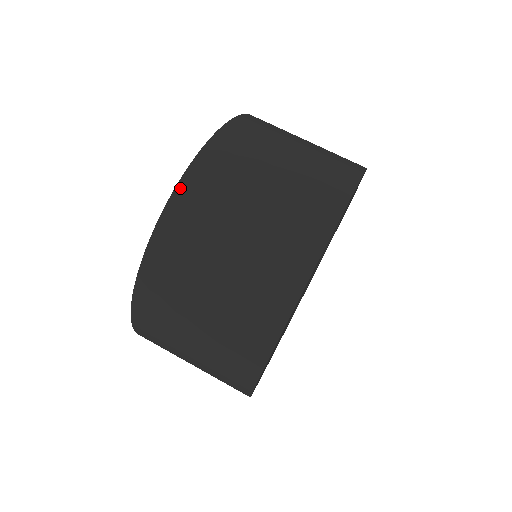
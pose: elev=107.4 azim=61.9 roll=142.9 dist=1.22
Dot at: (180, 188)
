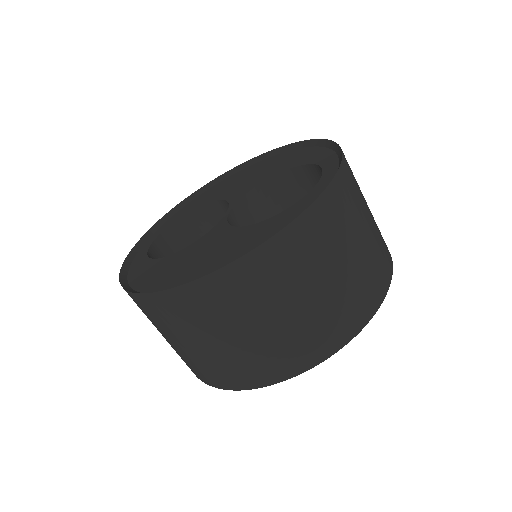
Dot at: (290, 228)
